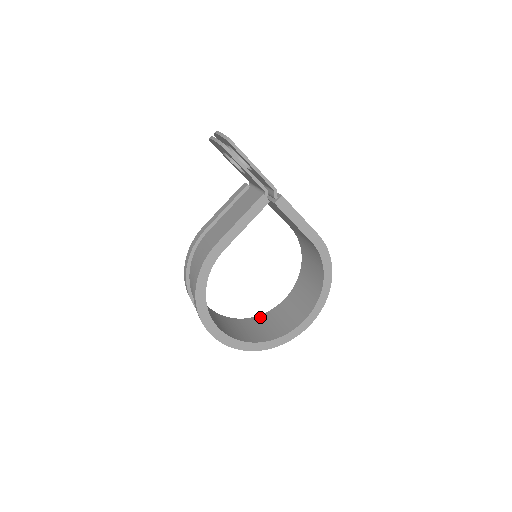
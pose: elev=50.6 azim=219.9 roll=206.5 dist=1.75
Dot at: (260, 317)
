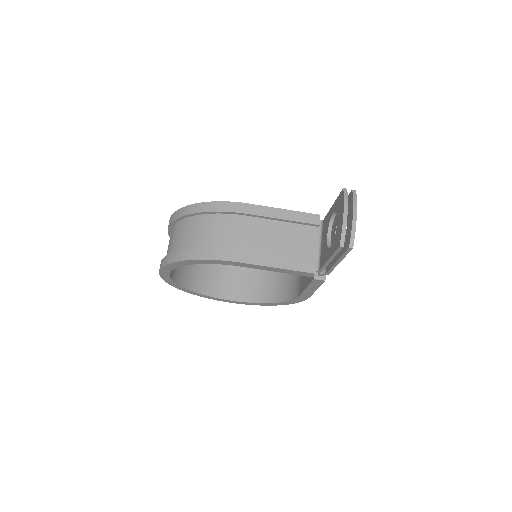
Dot at: occluded
